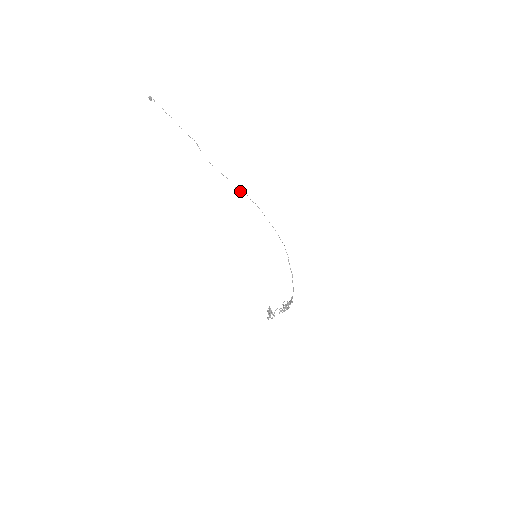
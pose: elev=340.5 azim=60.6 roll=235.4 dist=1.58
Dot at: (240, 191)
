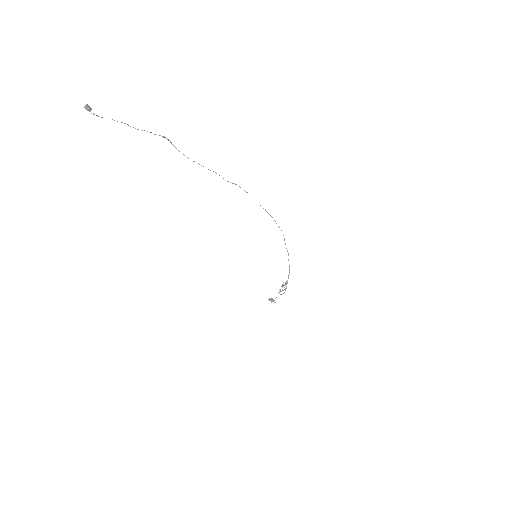
Dot at: (230, 182)
